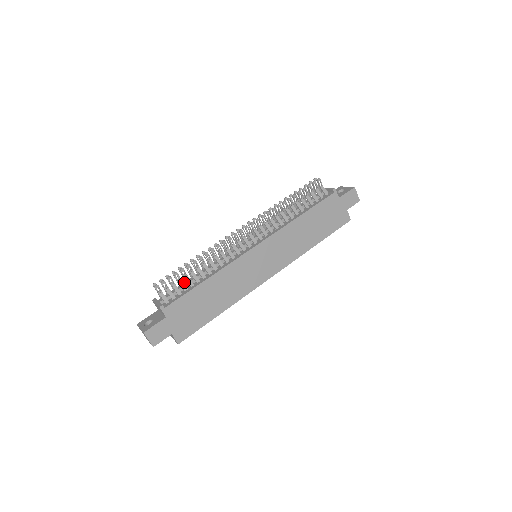
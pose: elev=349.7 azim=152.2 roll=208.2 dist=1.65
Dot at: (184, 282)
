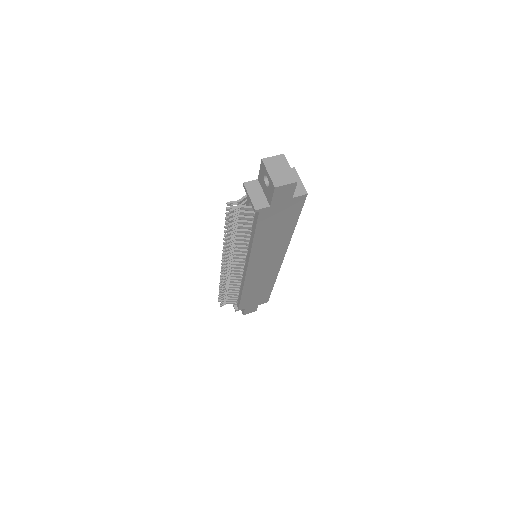
Dot at: occluded
